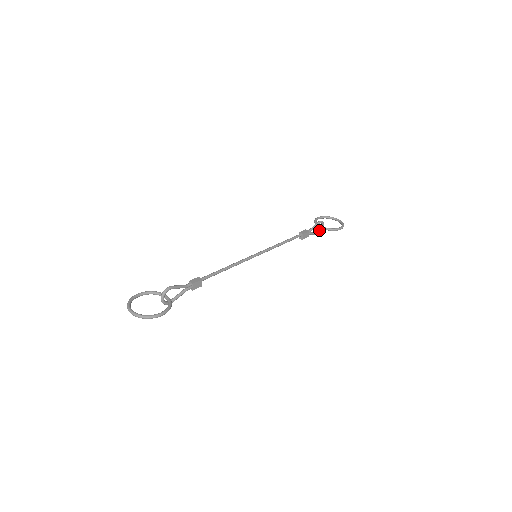
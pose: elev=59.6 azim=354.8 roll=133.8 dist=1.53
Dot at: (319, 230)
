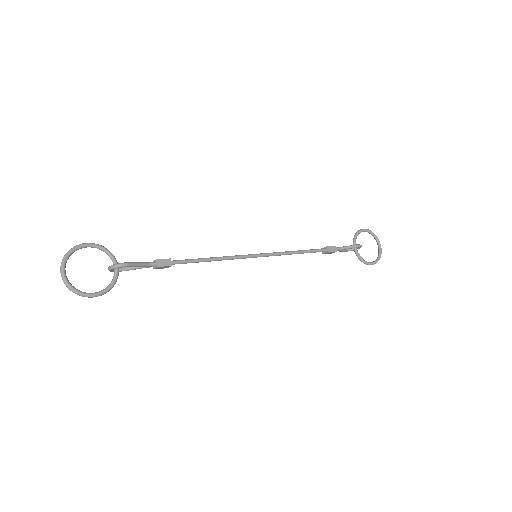
Dot at: occluded
